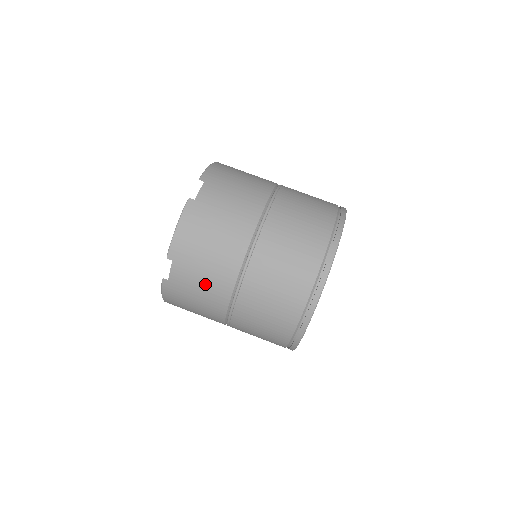
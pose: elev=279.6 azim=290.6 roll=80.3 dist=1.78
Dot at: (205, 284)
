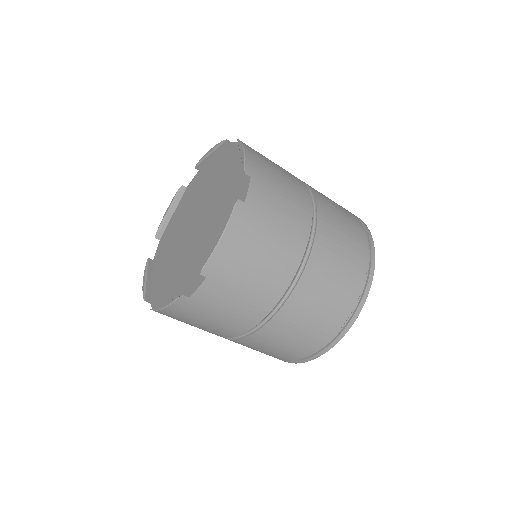
Dot at: (237, 305)
